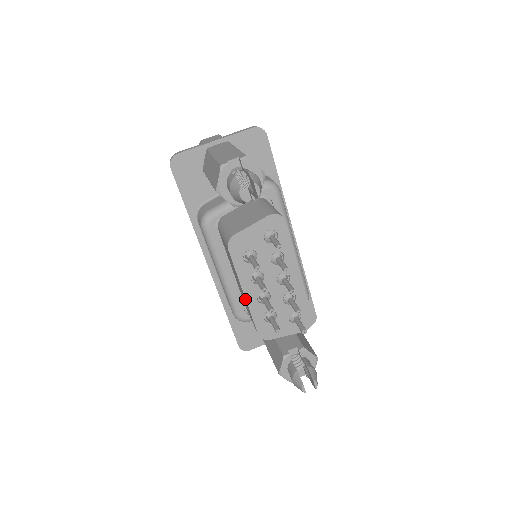
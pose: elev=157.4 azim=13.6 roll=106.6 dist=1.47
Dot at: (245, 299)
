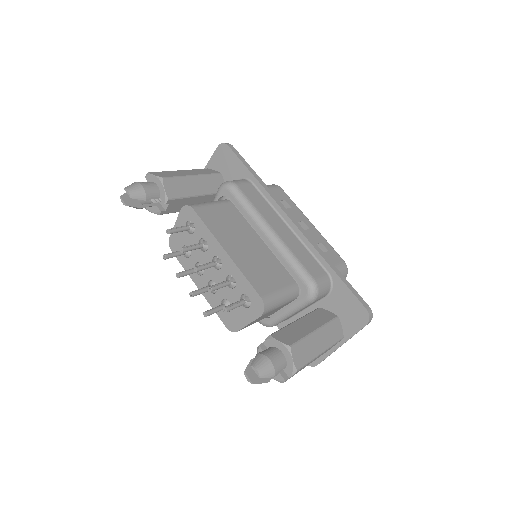
Dot at: (205, 293)
